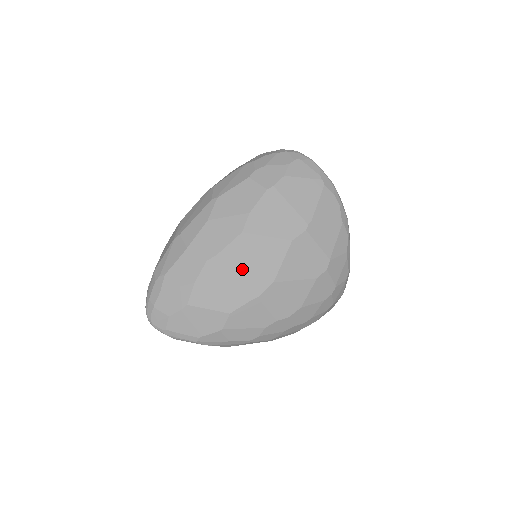
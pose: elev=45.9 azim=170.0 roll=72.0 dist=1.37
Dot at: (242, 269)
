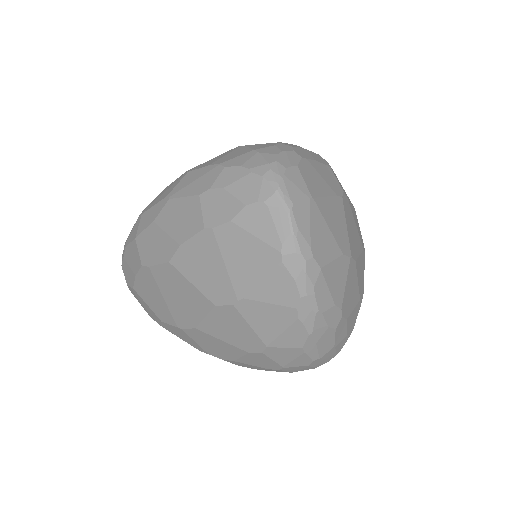
Dot at: (169, 295)
